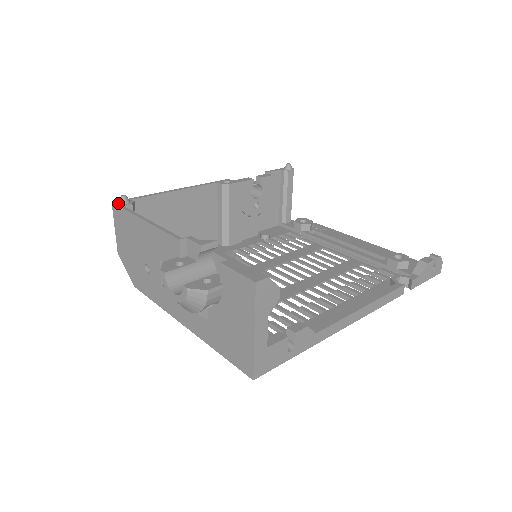
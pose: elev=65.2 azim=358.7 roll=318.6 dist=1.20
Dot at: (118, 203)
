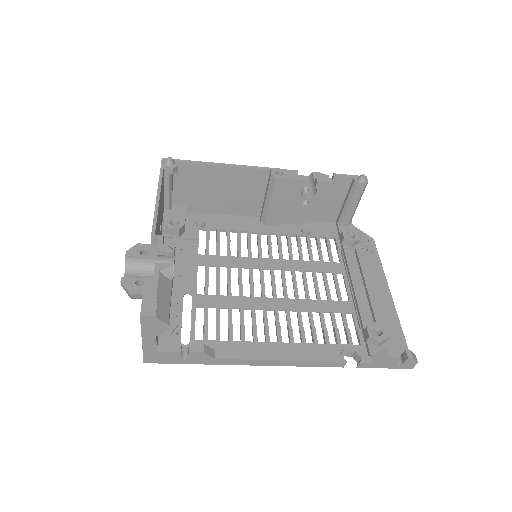
Dot at: (164, 162)
